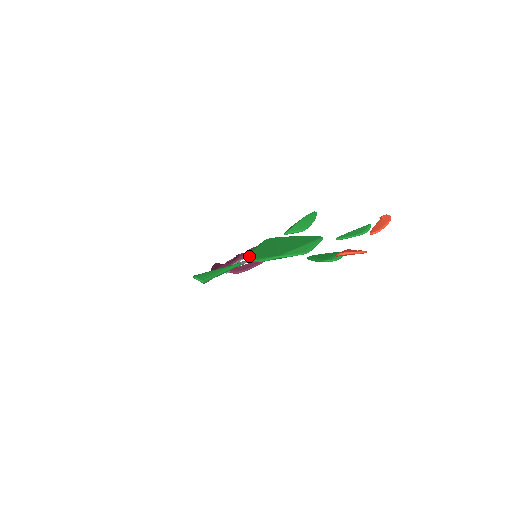
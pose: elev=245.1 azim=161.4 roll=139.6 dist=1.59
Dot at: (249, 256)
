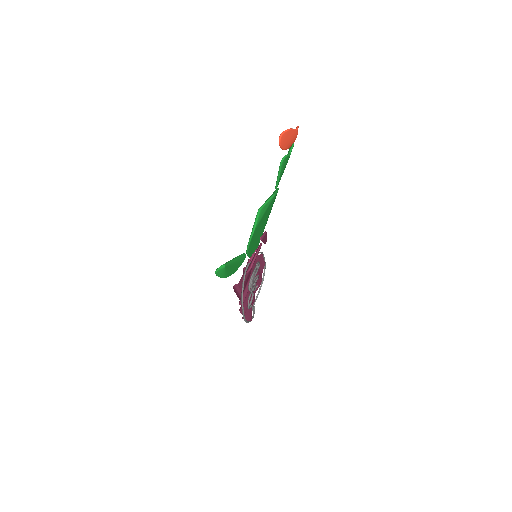
Dot at: occluded
